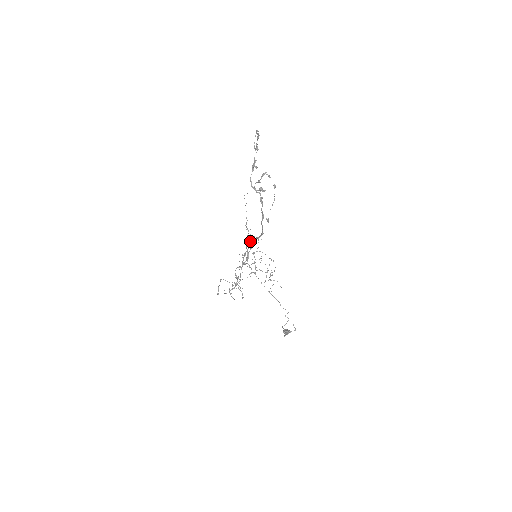
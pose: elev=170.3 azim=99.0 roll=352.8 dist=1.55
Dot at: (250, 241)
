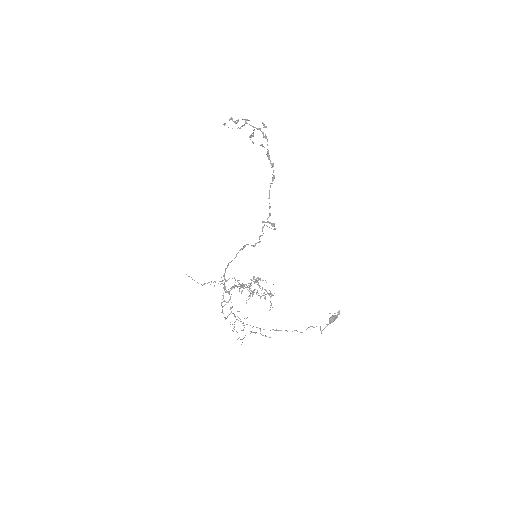
Dot at: occluded
